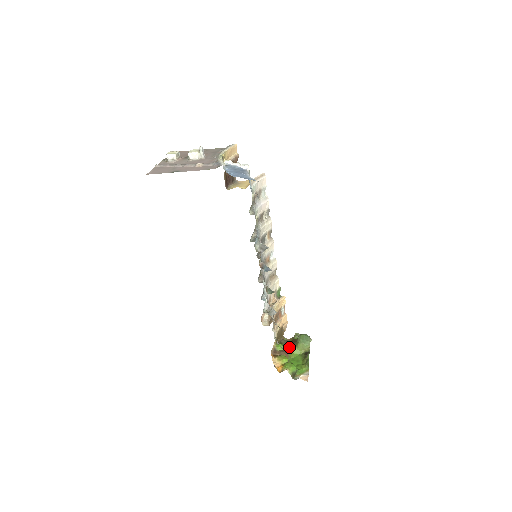
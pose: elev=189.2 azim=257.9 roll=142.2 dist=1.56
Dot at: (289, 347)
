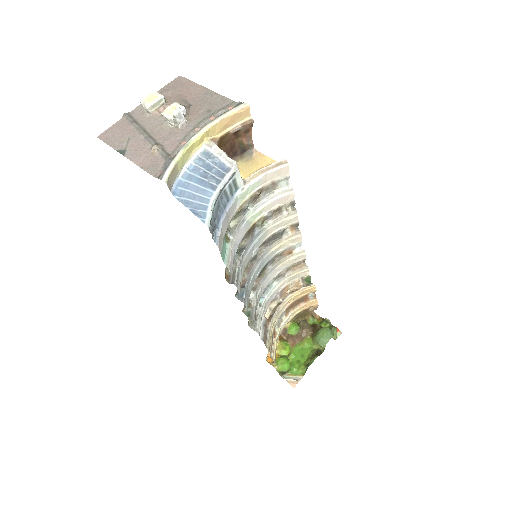
Dot at: (302, 335)
